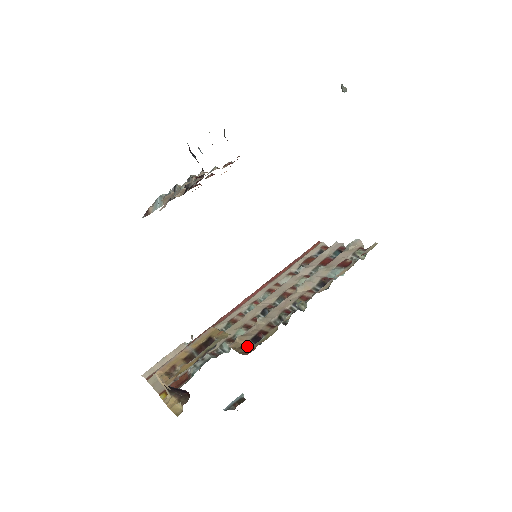
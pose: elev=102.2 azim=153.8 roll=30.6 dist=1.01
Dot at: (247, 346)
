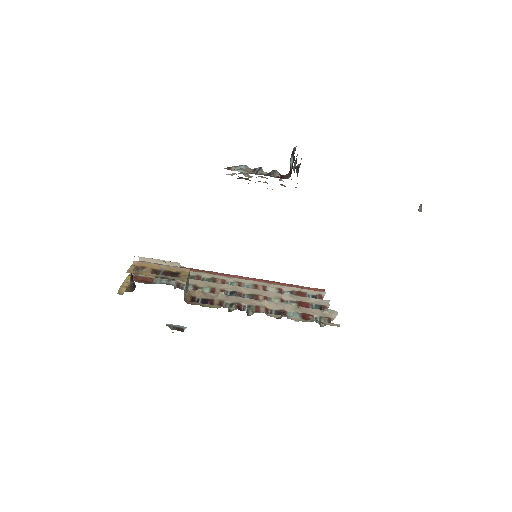
Dot at: (196, 300)
